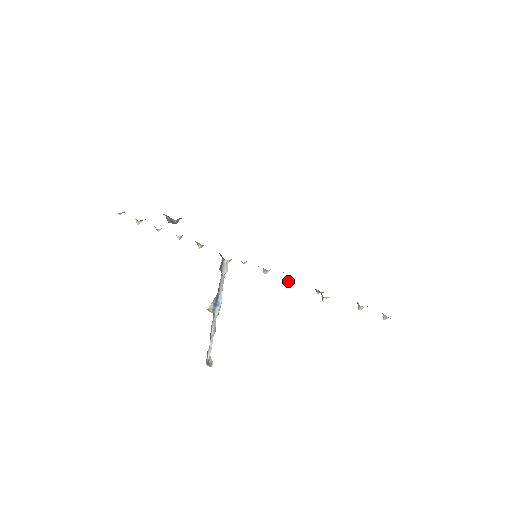
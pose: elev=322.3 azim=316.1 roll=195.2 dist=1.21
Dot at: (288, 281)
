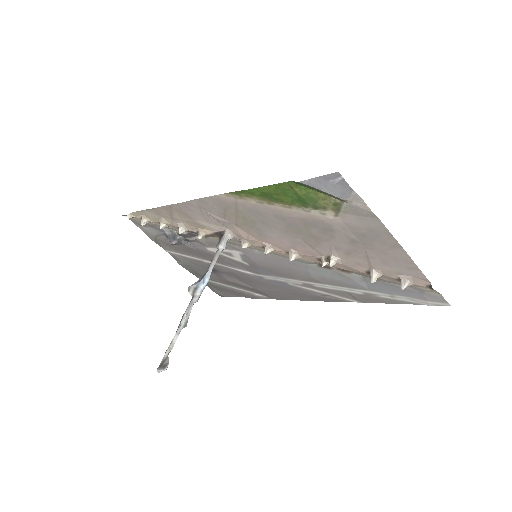
Dot at: (290, 259)
